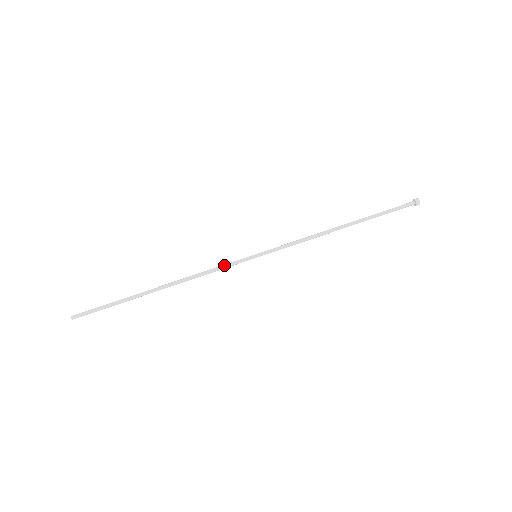
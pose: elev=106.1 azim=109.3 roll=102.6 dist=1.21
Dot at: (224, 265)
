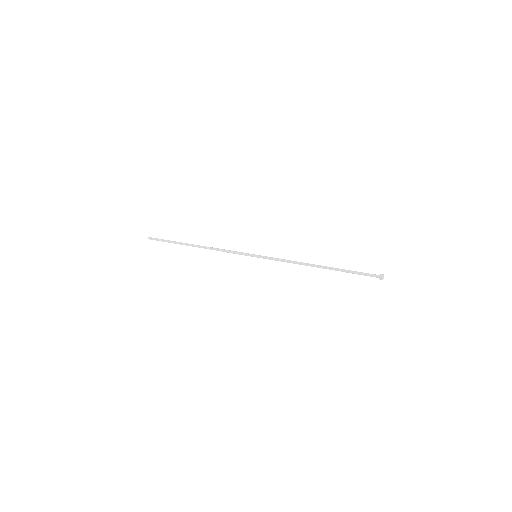
Dot at: (236, 251)
